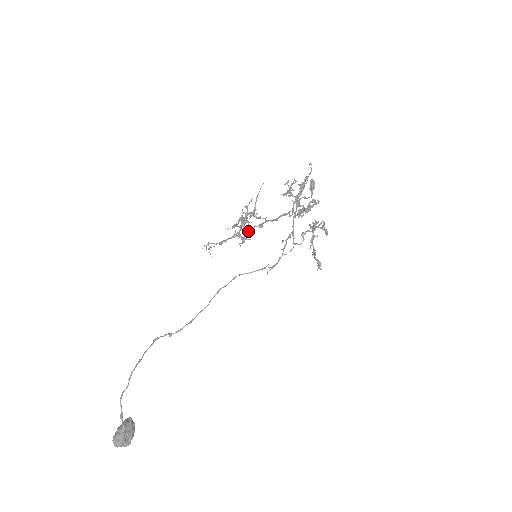
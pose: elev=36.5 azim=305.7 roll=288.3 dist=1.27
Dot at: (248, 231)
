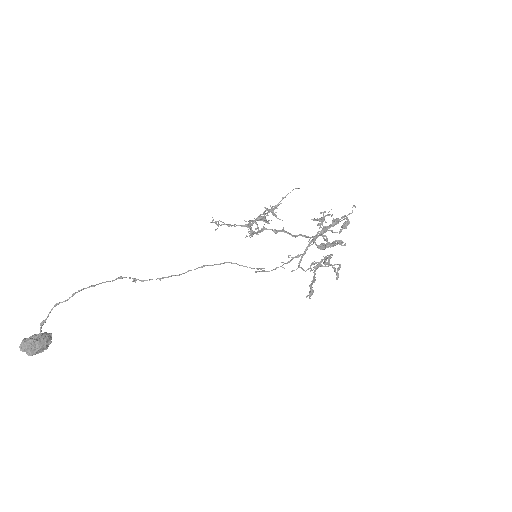
Dot at: (261, 230)
